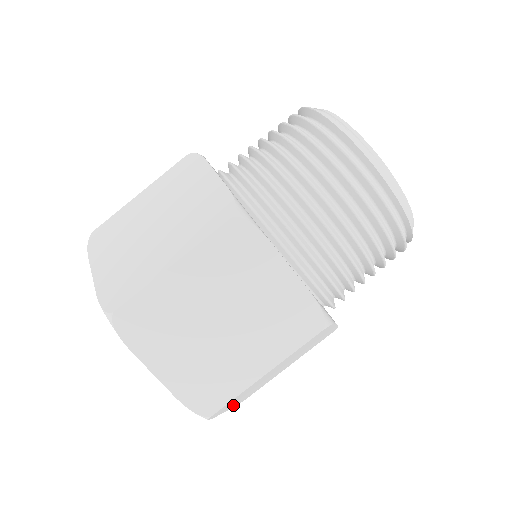
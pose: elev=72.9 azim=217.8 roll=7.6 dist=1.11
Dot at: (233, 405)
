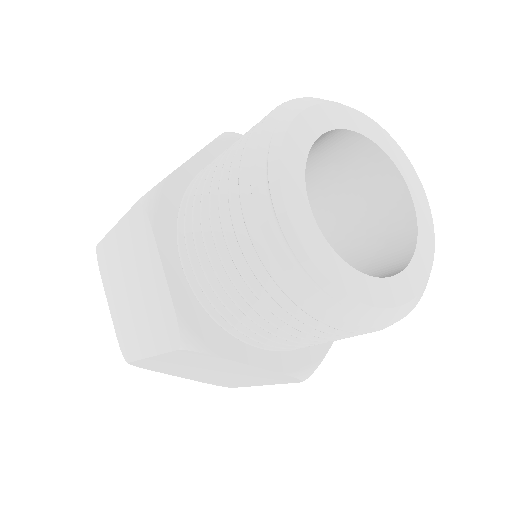
Dot at: occluded
